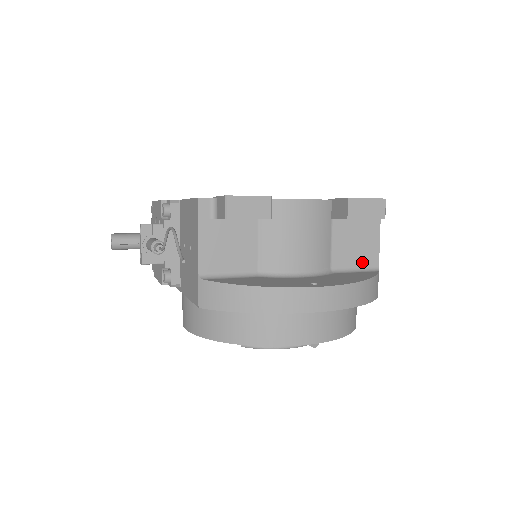
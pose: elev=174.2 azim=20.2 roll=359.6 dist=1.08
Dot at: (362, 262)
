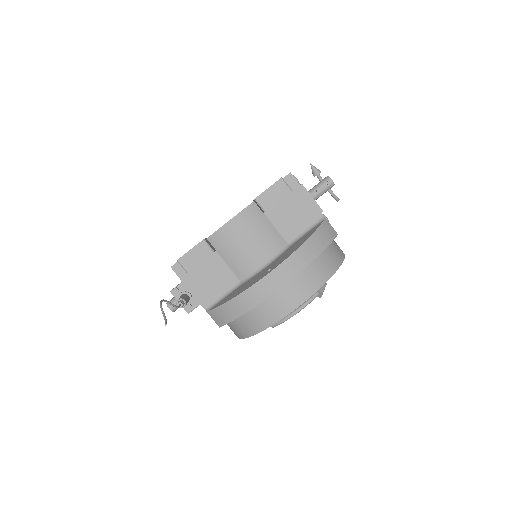
Dot at: (308, 222)
